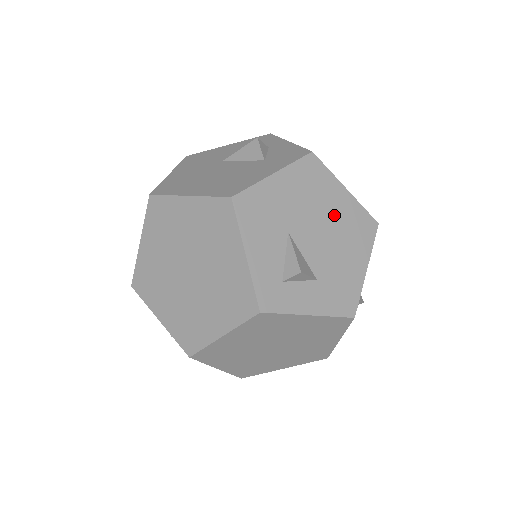
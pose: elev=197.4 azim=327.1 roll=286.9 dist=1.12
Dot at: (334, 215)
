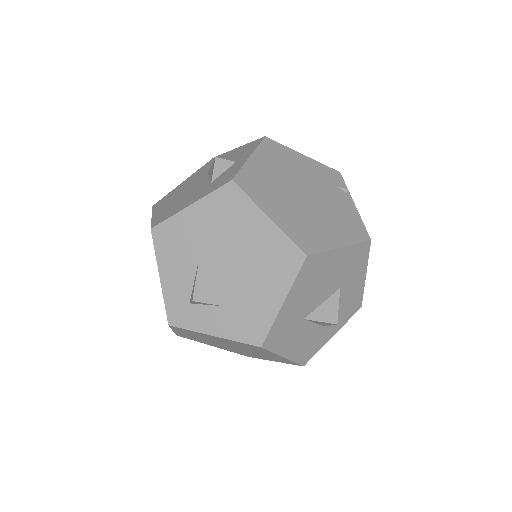
Dot at: (250, 245)
